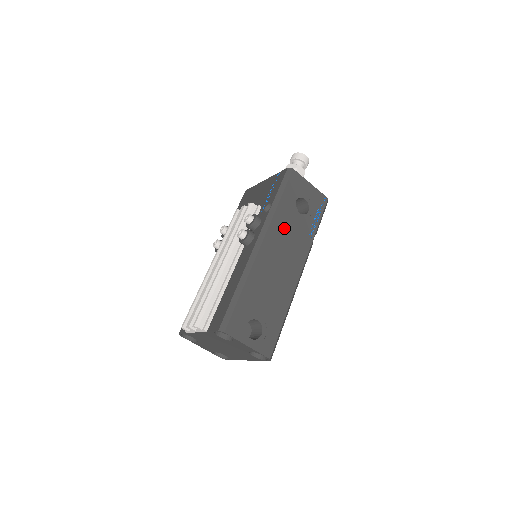
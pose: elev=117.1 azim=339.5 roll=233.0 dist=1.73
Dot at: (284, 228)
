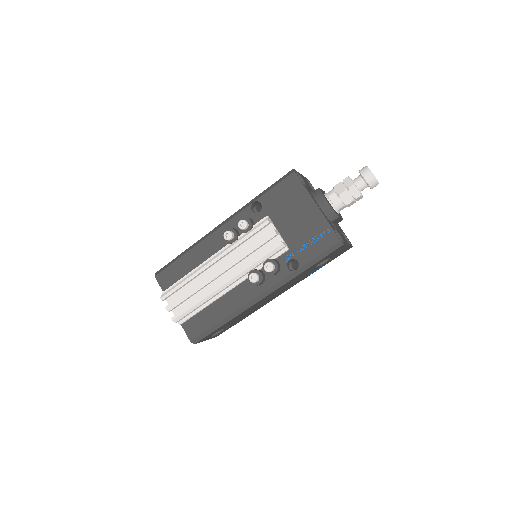
Dot at: (292, 281)
